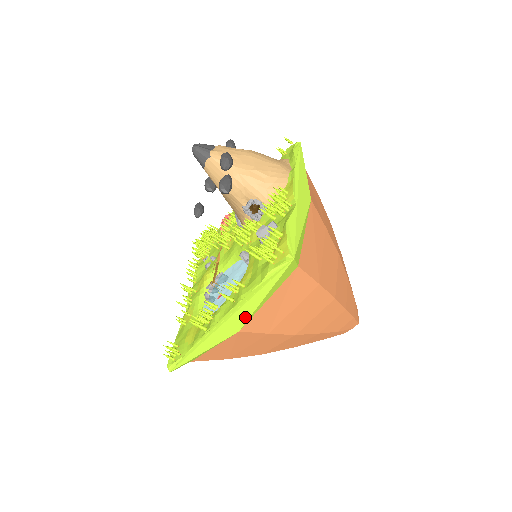
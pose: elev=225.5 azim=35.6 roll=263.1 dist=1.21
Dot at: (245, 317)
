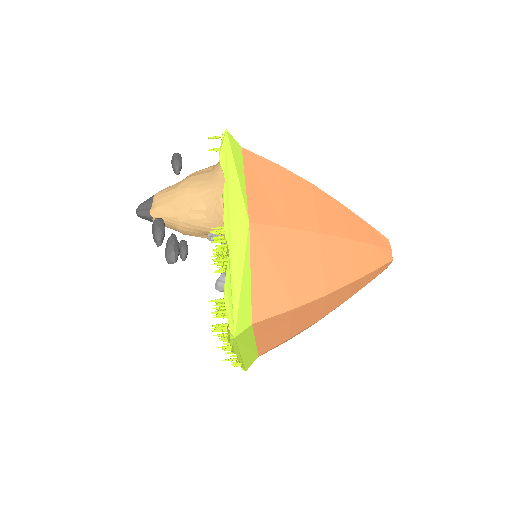
Dot at: (251, 353)
